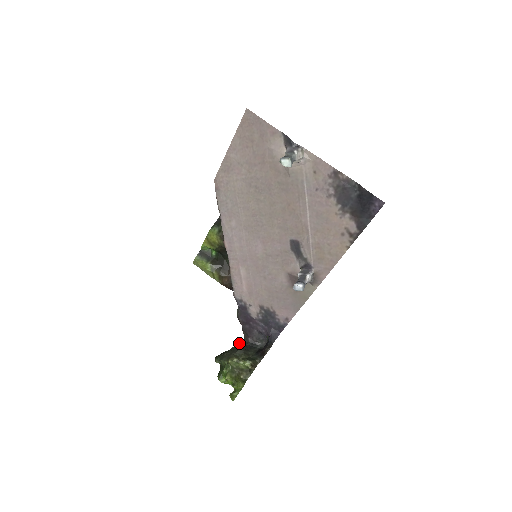
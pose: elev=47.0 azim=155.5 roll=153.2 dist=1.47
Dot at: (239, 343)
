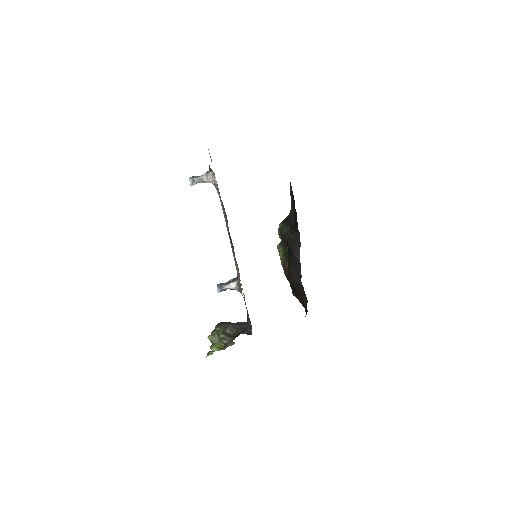
Dot at: (242, 322)
